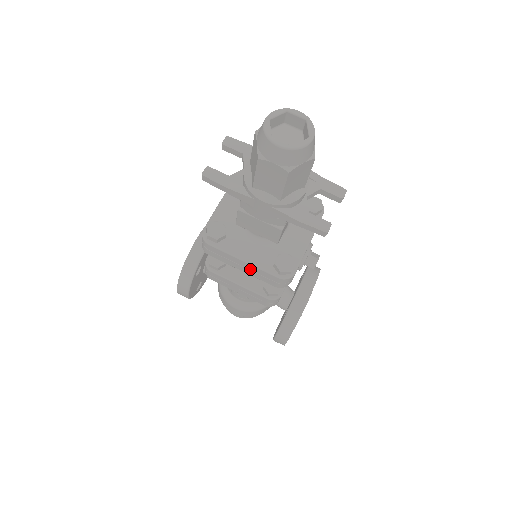
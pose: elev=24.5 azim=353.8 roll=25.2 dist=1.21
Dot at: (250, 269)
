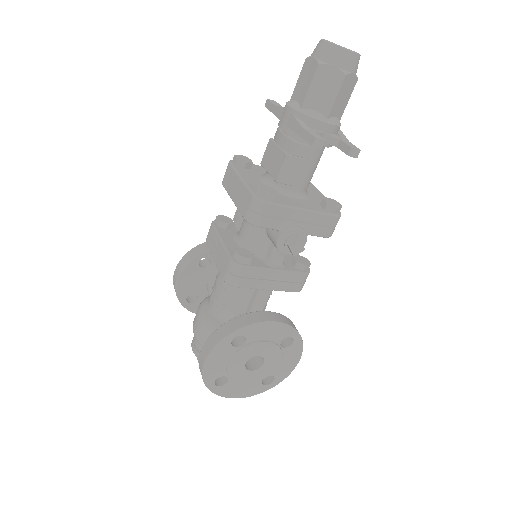
Dot at: (239, 191)
